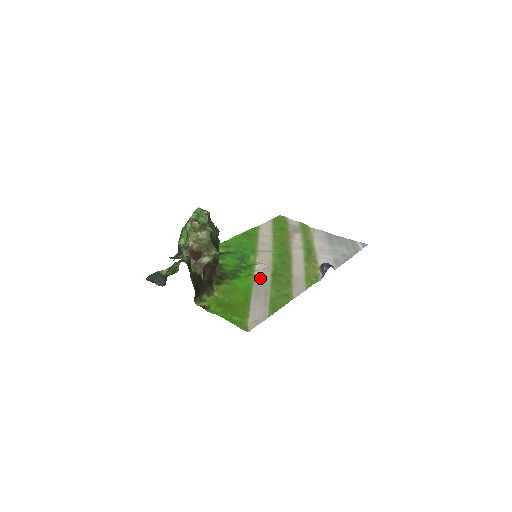
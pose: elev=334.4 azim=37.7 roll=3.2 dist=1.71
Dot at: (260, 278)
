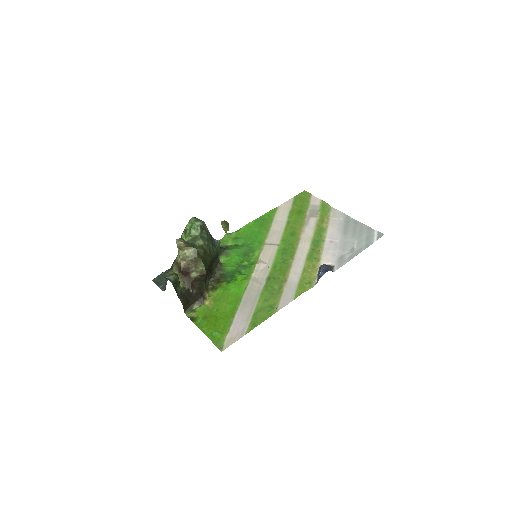
Dot at: (254, 282)
